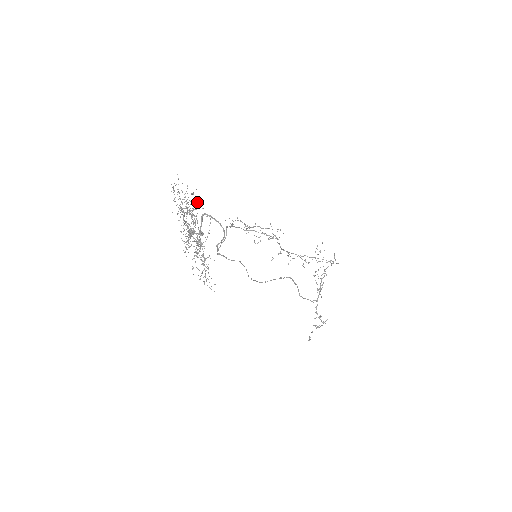
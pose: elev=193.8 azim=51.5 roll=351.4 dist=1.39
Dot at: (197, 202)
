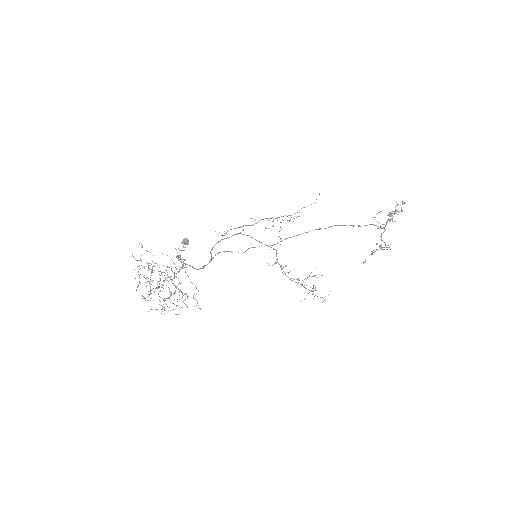
Dot at: (142, 295)
